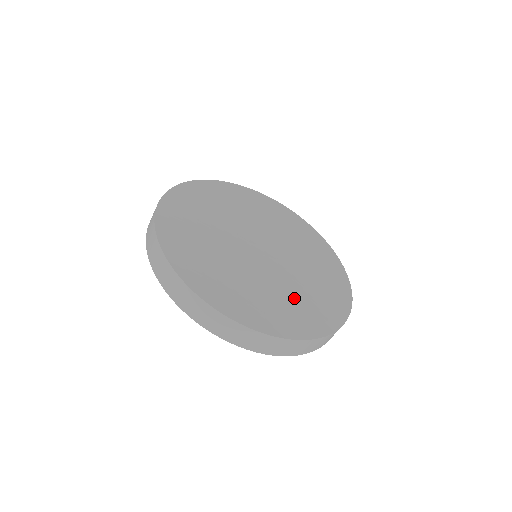
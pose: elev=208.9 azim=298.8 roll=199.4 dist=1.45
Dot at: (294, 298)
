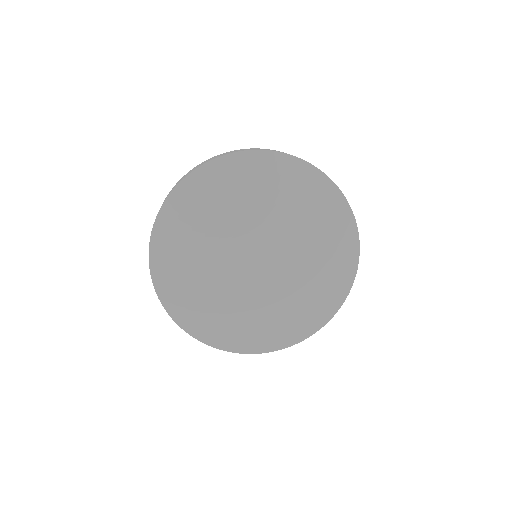
Dot at: (272, 316)
